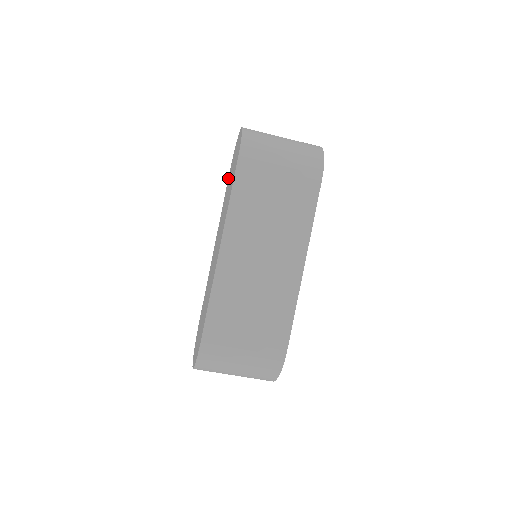
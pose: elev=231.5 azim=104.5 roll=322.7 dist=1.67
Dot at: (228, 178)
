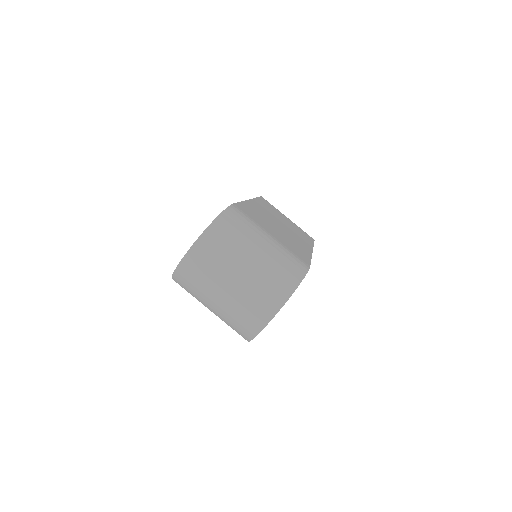
Dot at: occluded
